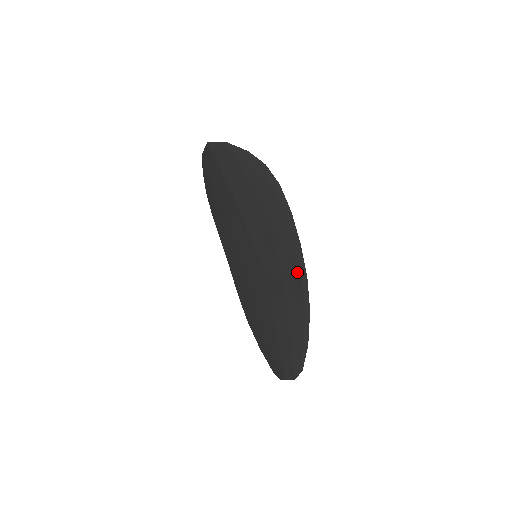
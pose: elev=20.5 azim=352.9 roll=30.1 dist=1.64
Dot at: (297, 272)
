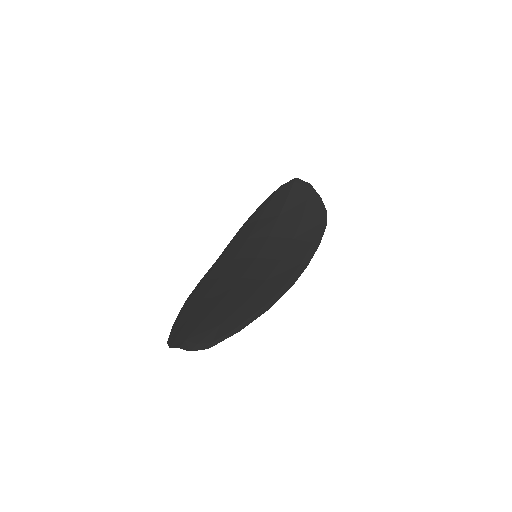
Dot at: (286, 279)
